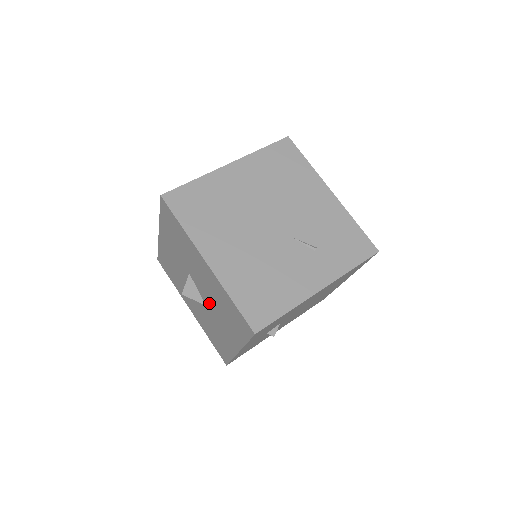
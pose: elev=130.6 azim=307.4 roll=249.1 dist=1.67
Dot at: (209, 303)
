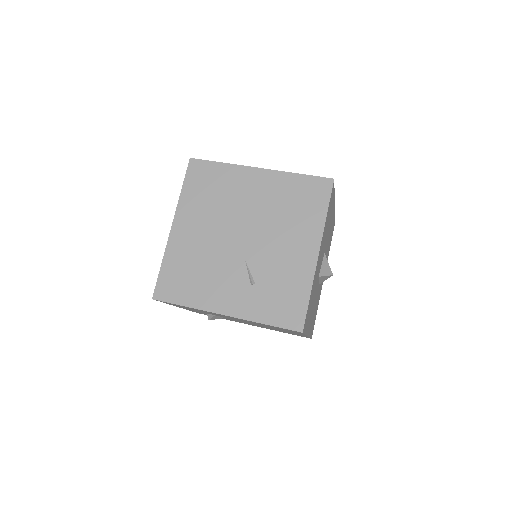
Dot at: occluded
